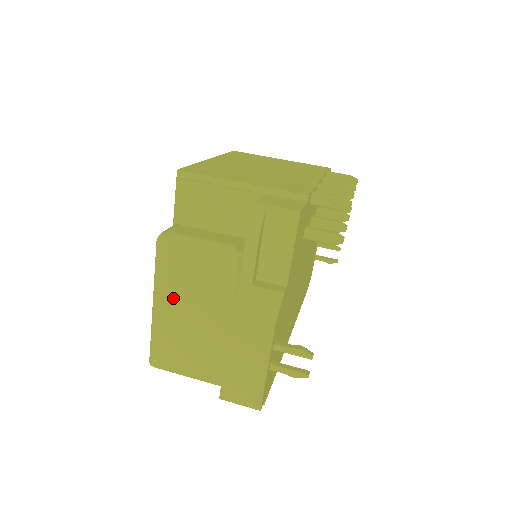
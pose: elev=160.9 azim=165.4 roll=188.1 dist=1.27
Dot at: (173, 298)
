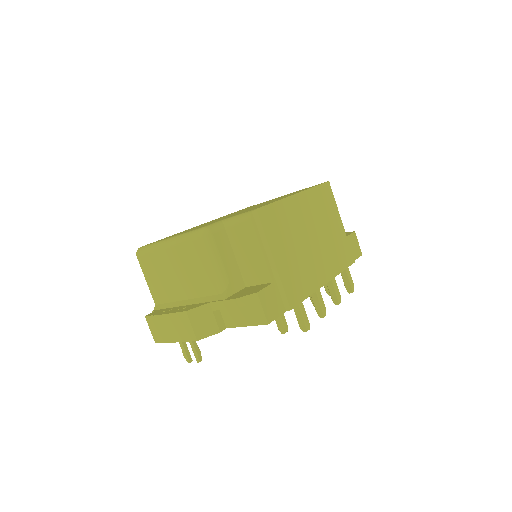
Dot at: (178, 256)
